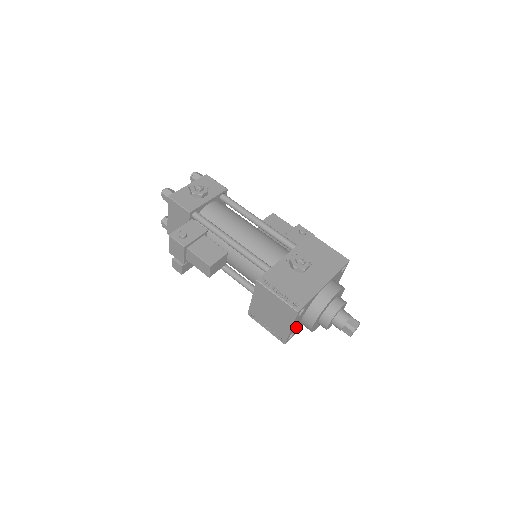
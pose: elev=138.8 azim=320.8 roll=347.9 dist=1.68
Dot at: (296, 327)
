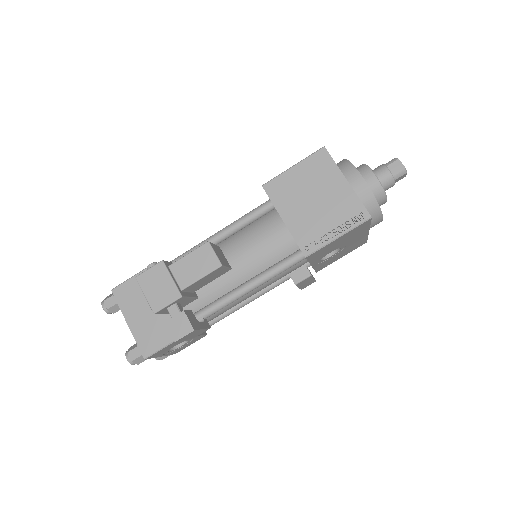
Dot at: occluded
